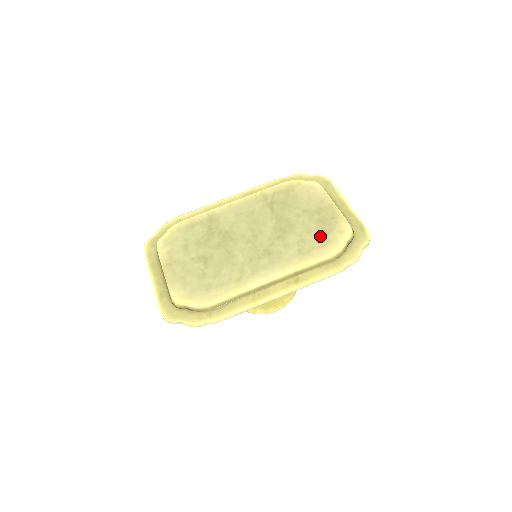
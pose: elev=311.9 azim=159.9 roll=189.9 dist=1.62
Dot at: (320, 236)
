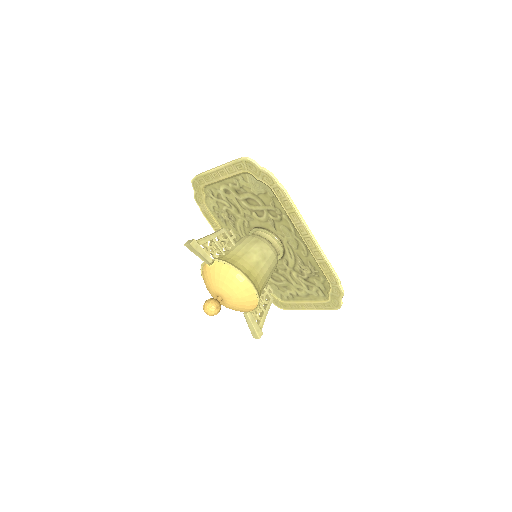
Dot at: occluded
